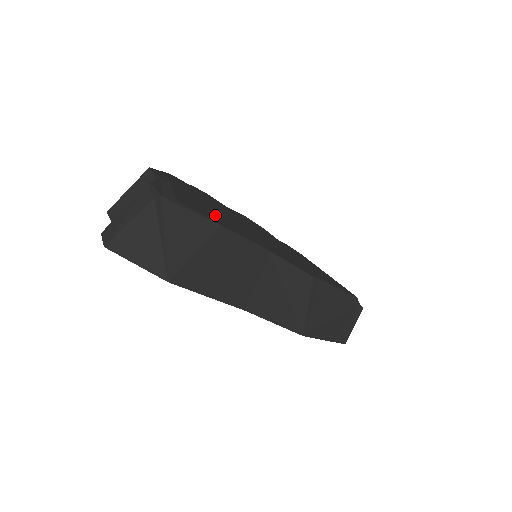
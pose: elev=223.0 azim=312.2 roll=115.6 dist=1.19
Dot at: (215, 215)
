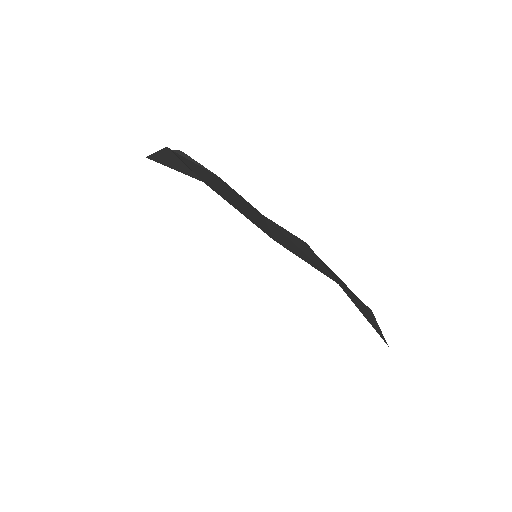
Dot at: occluded
